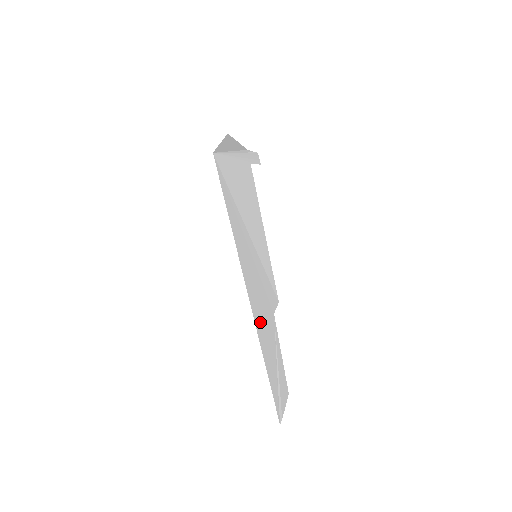
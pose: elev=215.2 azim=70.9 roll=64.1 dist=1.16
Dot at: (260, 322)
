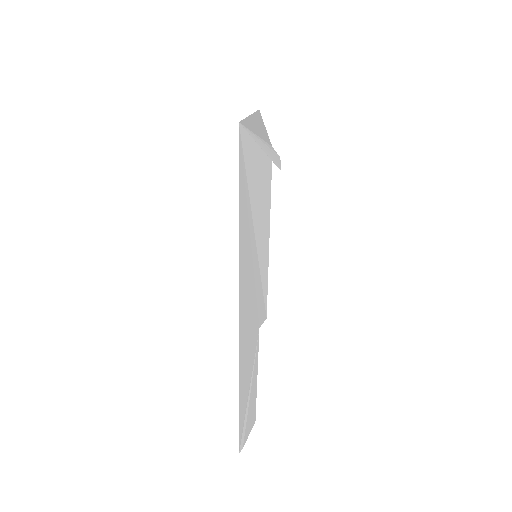
Dot at: (244, 328)
